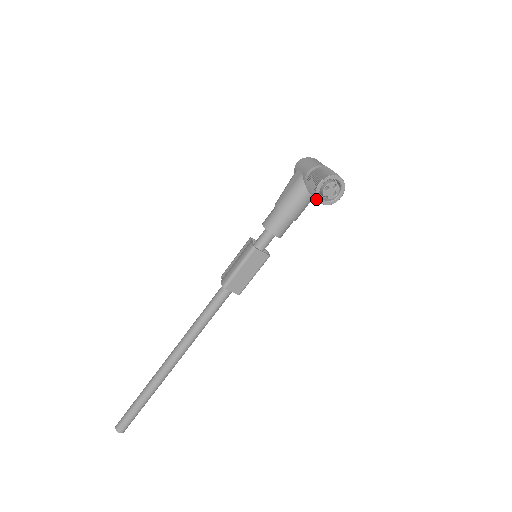
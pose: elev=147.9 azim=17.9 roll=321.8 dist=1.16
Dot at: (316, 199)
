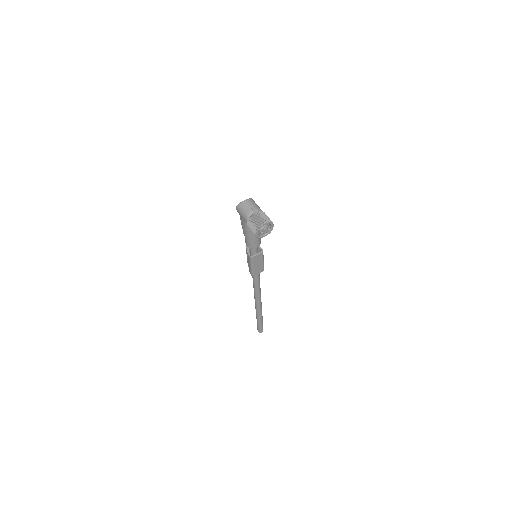
Dot at: (261, 237)
